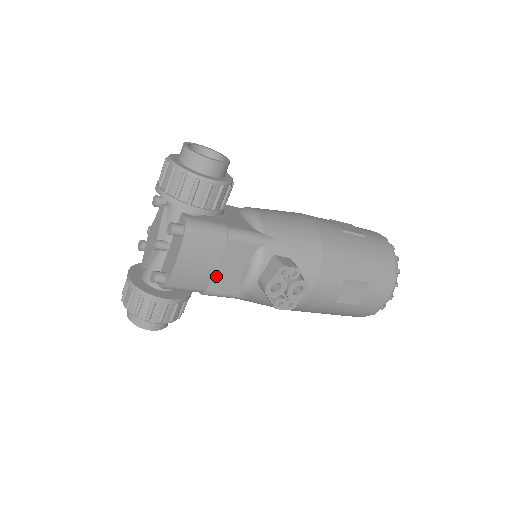
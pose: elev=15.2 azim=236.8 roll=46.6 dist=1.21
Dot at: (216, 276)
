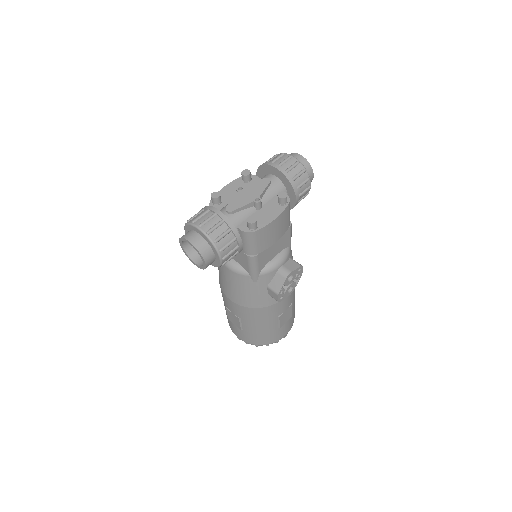
Dot at: (268, 248)
